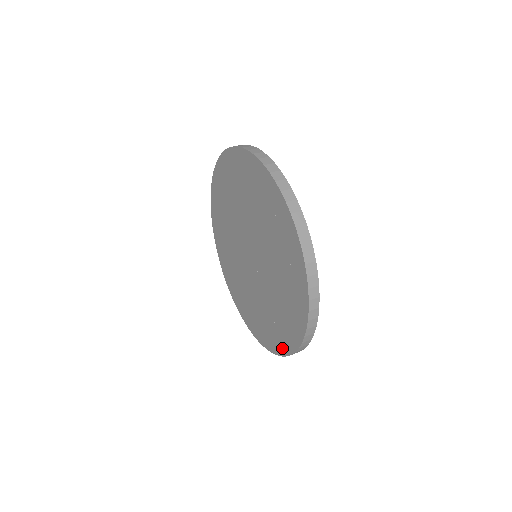
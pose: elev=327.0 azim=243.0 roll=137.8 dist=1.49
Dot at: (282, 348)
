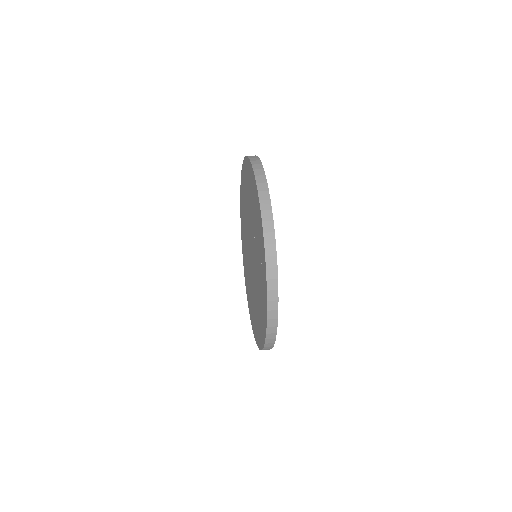
Dot at: (259, 342)
